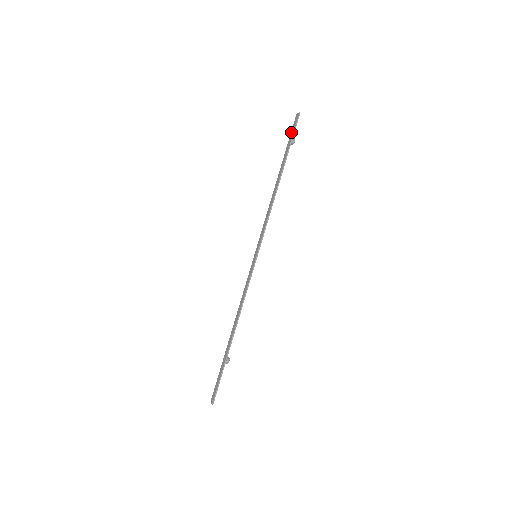
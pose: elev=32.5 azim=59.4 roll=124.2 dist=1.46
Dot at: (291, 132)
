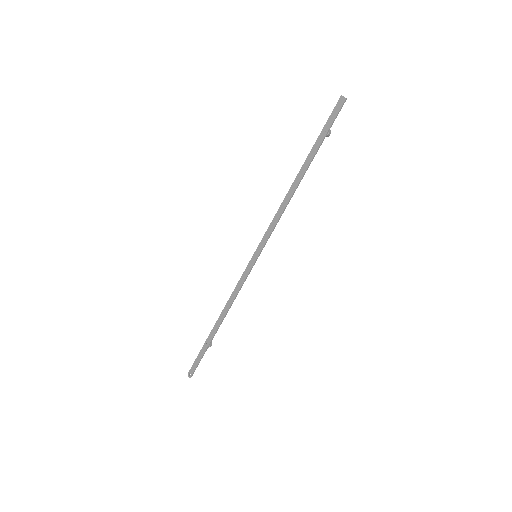
Dot at: (328, 120)
